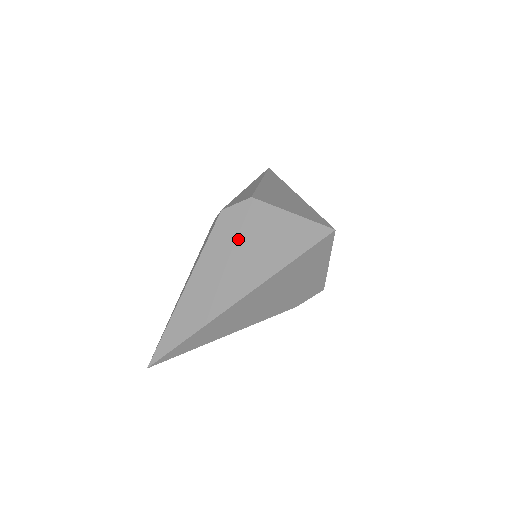
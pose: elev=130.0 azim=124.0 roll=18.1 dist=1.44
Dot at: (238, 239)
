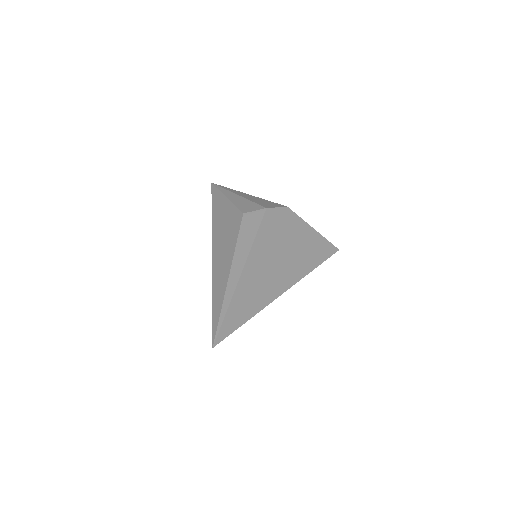
Dot at: (283, 237)
